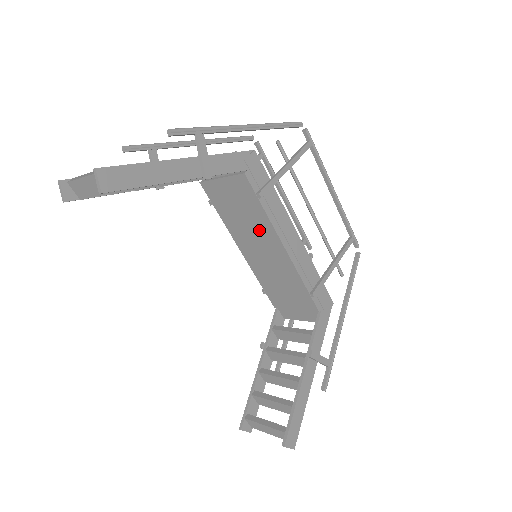
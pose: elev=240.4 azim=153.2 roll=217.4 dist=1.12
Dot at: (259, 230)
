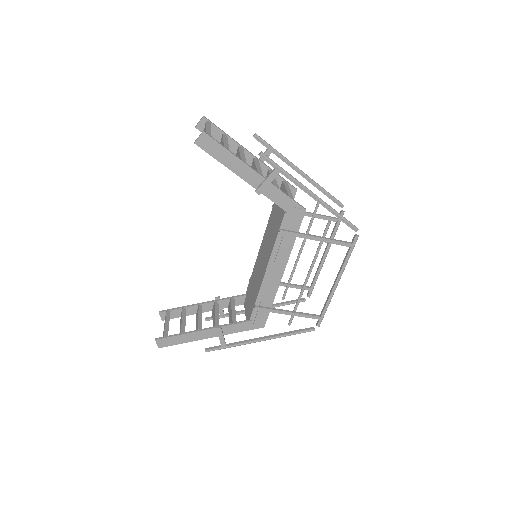
Dot at: (269, 247)
